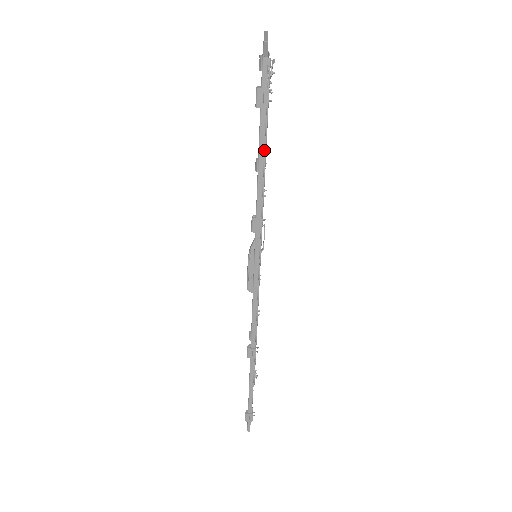
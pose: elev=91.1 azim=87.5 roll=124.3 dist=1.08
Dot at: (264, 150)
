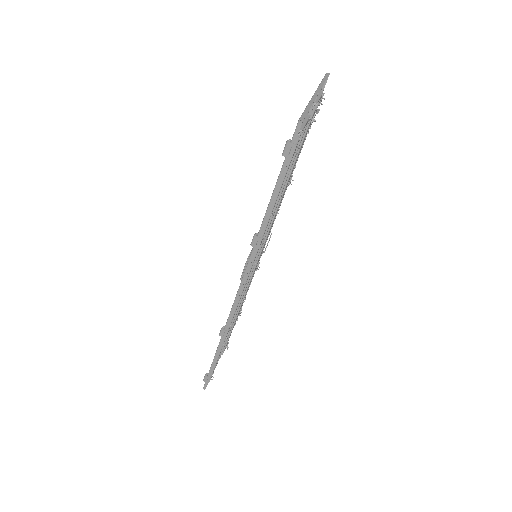
Dot at: (281, 186)
